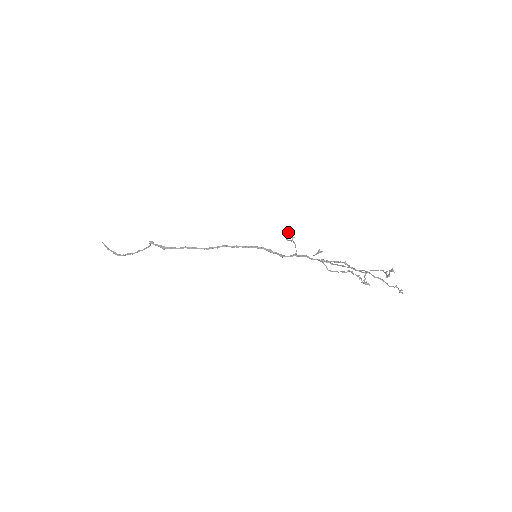
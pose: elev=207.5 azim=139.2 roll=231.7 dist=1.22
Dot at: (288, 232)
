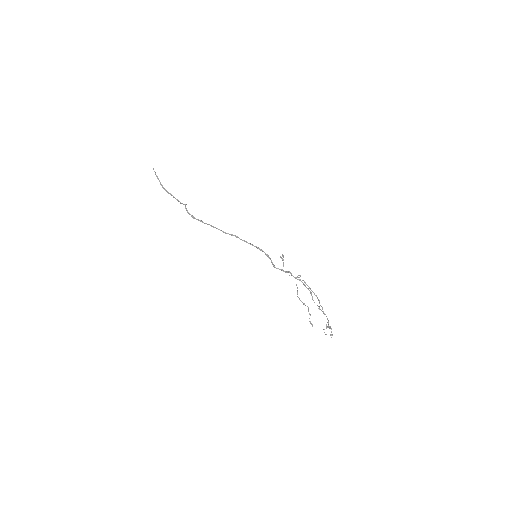
Dot at: (281, 258)
